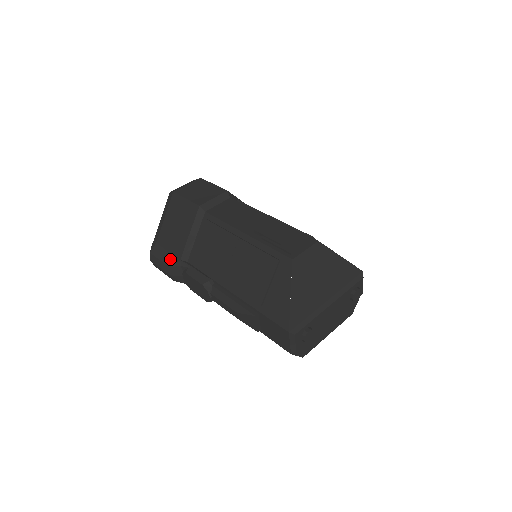
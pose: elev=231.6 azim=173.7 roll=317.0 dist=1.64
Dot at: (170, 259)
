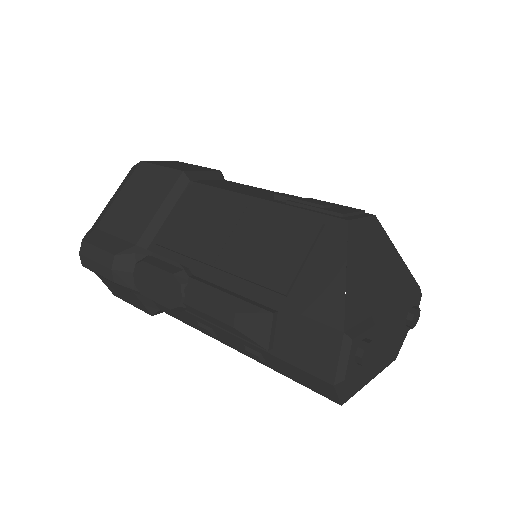
Dot at: (117, 245)
